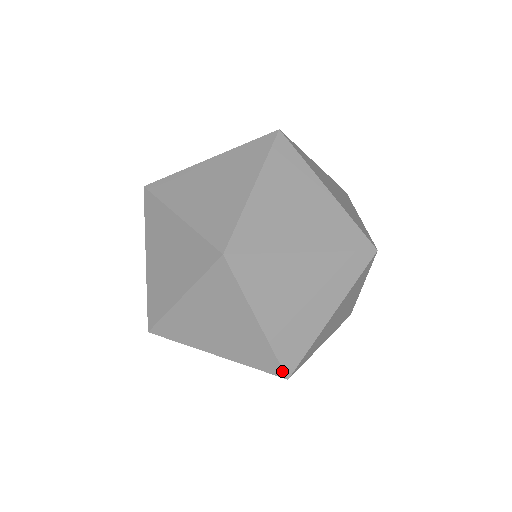
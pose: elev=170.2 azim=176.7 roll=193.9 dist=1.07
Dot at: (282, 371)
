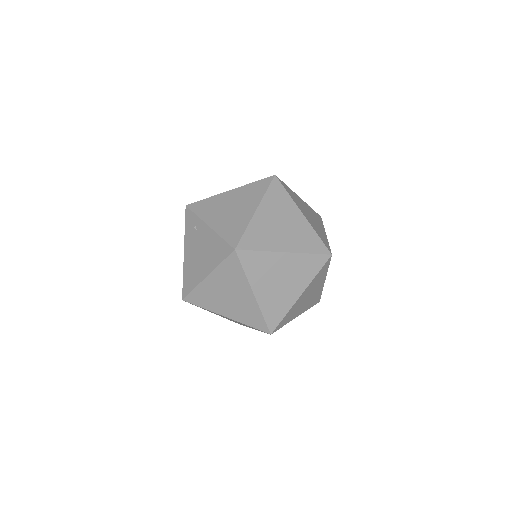
Dot at: (315, 304)
